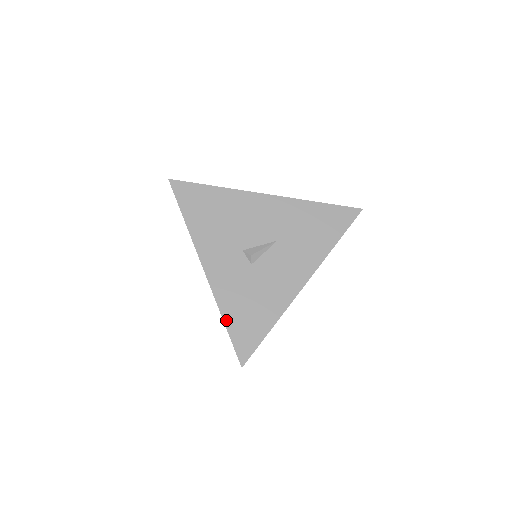
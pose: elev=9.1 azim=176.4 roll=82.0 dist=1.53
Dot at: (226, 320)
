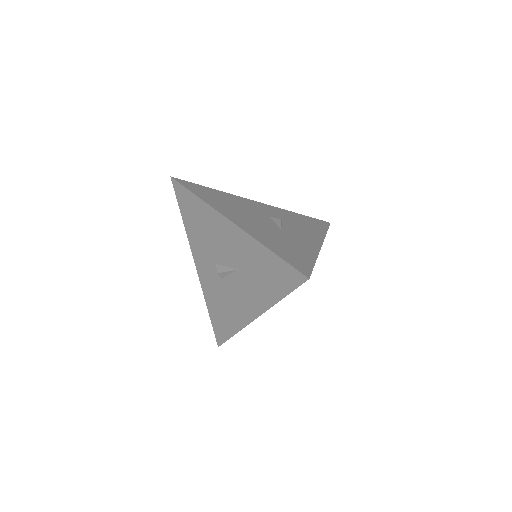
Dot at: (209, 310)
